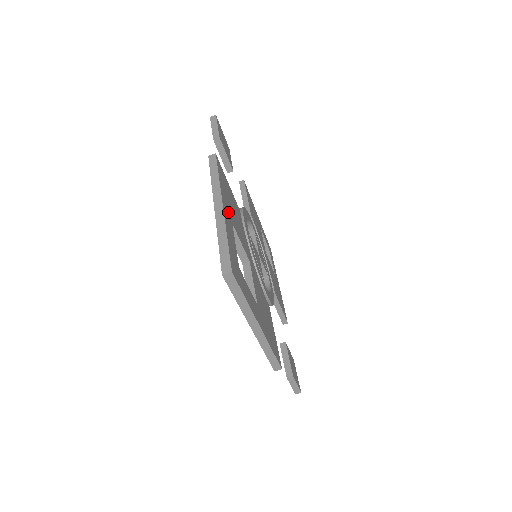
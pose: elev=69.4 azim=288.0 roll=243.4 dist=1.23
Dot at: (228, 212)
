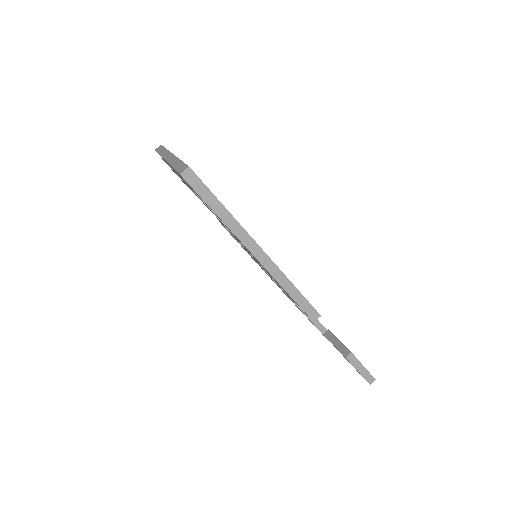
Dot at: occluded
